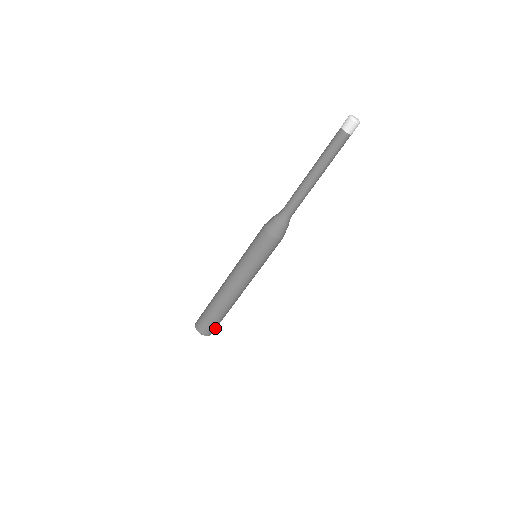
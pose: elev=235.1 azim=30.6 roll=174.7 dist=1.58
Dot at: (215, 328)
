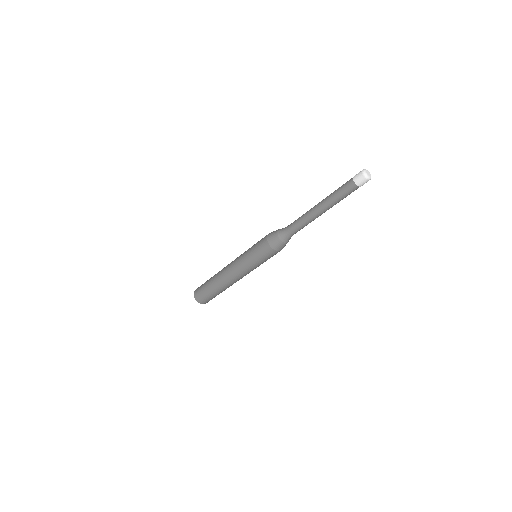
Dot at: (211, 299)
